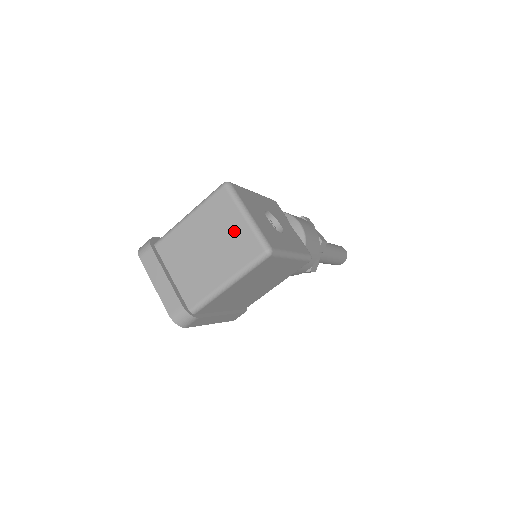
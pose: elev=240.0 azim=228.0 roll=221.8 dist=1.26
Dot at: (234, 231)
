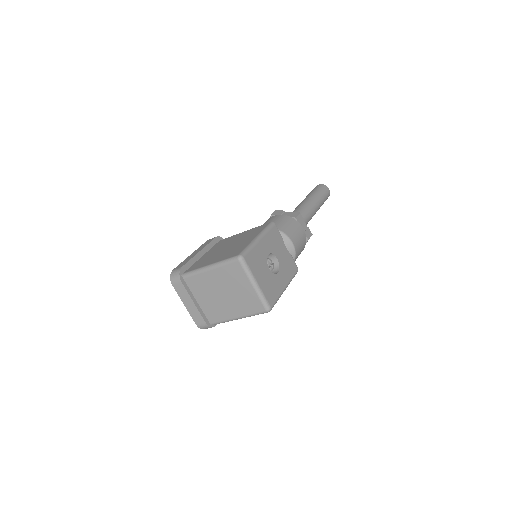
Dot at: (245, 292)
